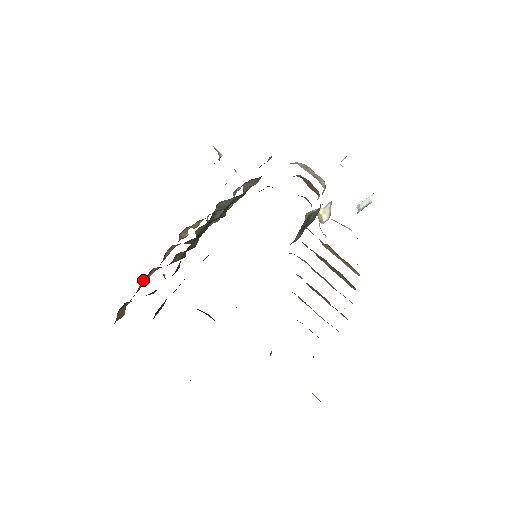
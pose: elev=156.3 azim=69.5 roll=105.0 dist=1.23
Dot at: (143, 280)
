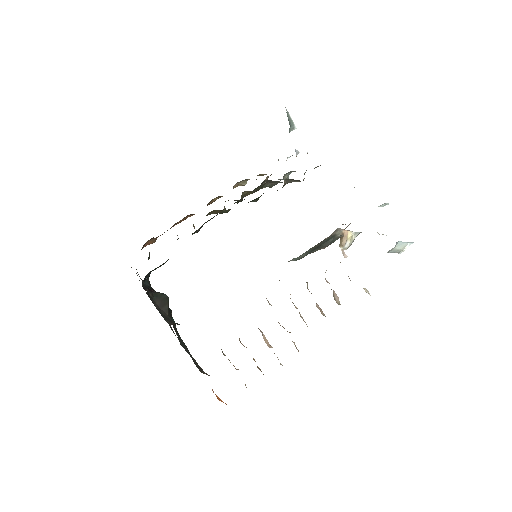
Dot at: (179, 221)
